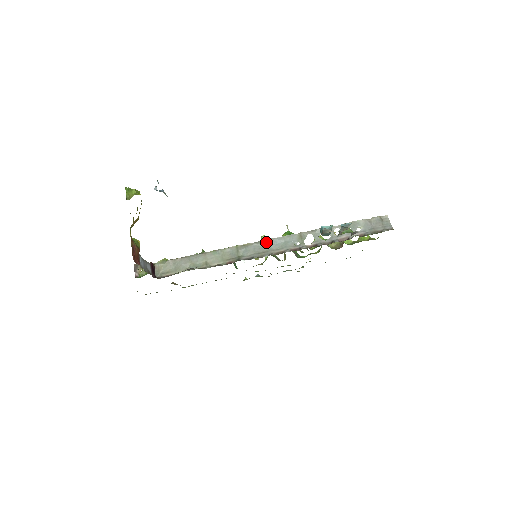
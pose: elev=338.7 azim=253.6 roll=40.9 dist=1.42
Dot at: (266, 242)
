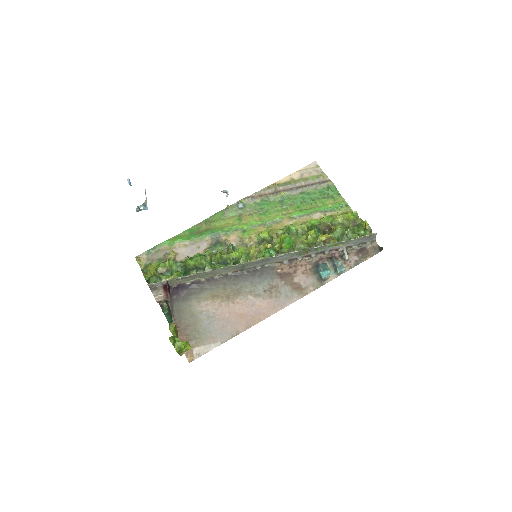
Dot at: (269, 259)
